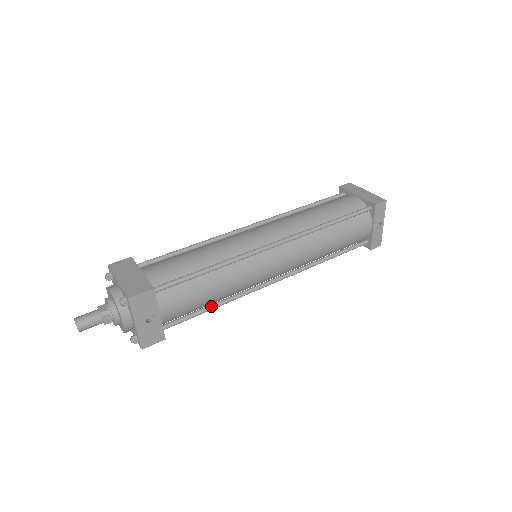
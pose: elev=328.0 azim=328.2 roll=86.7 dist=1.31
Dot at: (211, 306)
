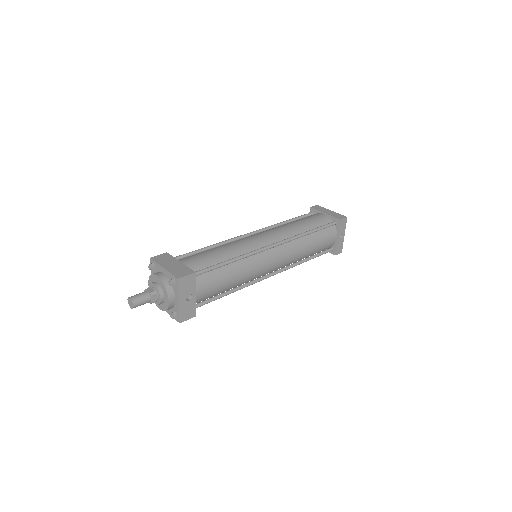
Dot at: (227, 292)
